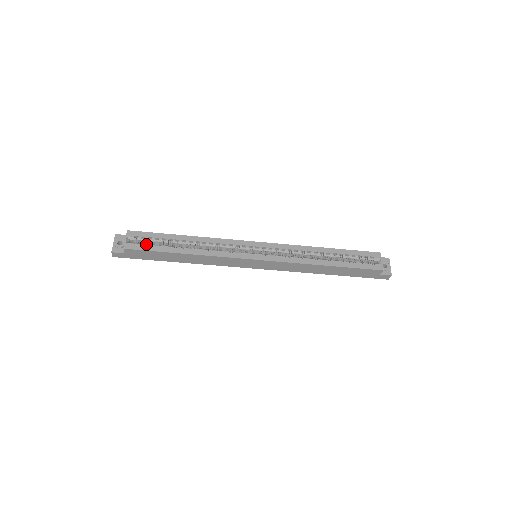
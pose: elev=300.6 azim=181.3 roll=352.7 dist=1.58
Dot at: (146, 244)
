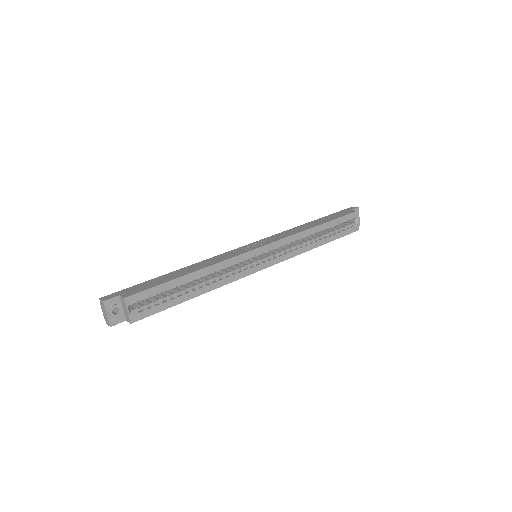
Dot at: (154, 305)
